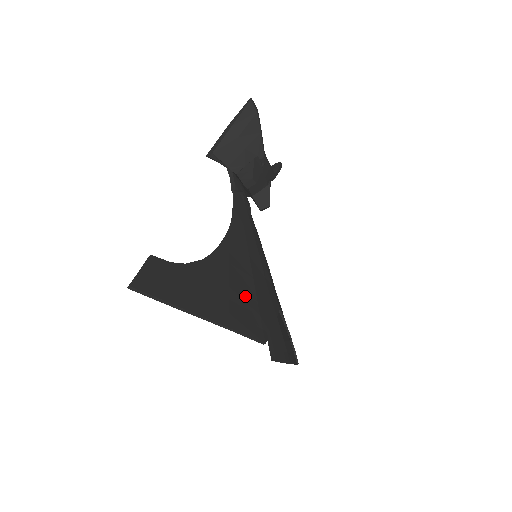
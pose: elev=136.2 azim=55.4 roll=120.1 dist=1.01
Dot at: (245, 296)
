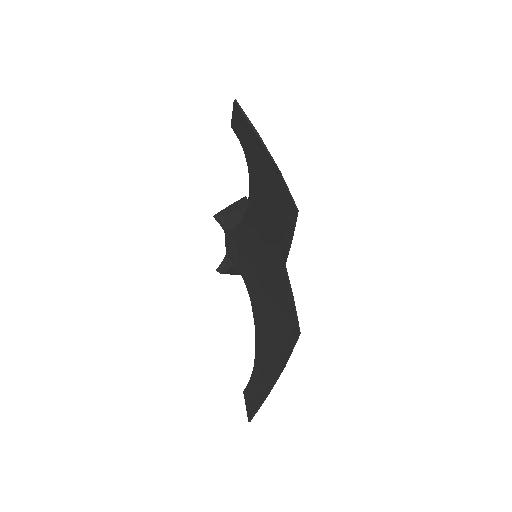
Dot at: (275, 202)
